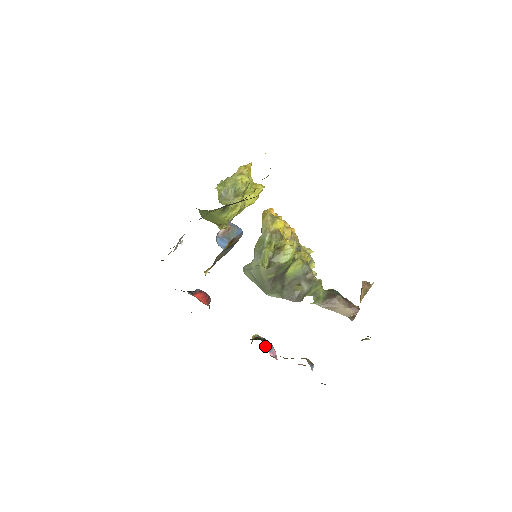
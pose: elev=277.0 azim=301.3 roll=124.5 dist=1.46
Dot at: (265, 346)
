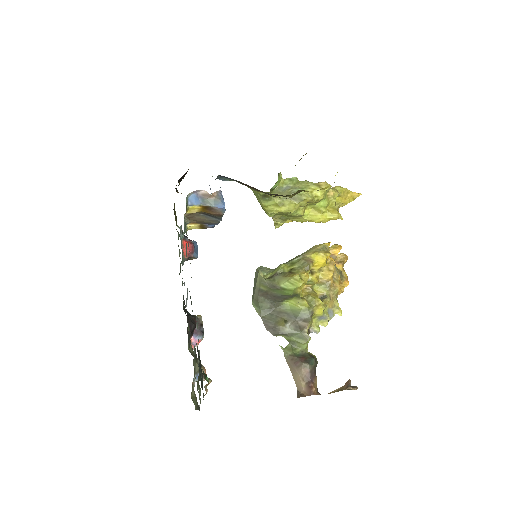
Dot at: (195, 329)
